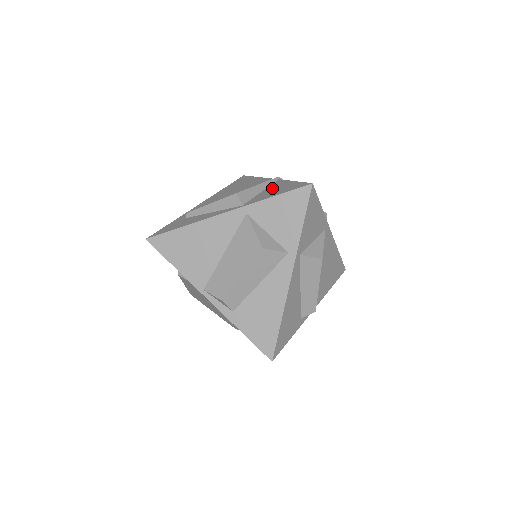
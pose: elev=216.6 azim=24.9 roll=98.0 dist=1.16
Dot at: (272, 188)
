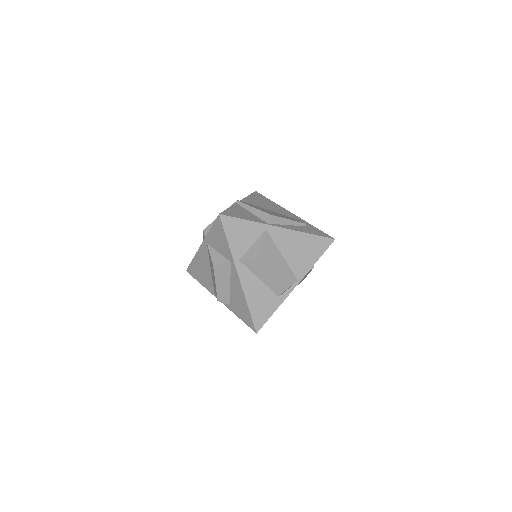
Dot at: occluded
